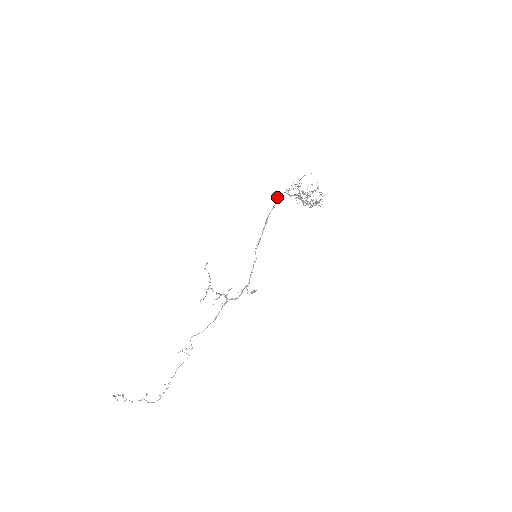
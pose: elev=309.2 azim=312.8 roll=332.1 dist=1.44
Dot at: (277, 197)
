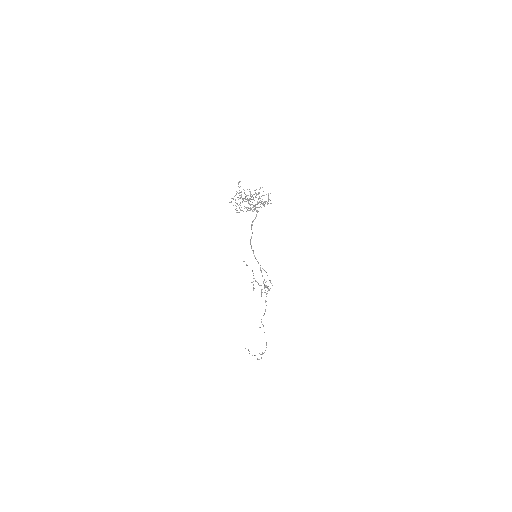
Dot at: (248, 203)
